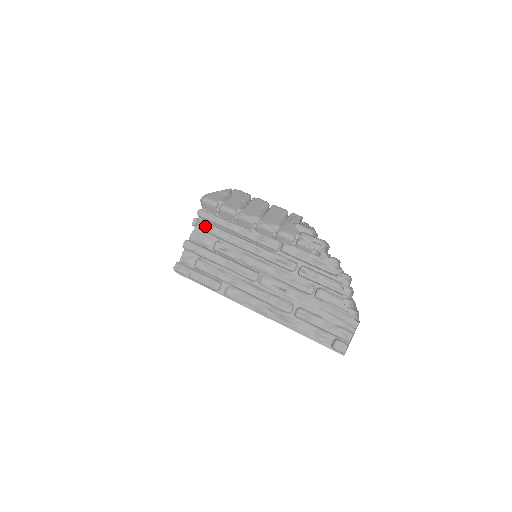
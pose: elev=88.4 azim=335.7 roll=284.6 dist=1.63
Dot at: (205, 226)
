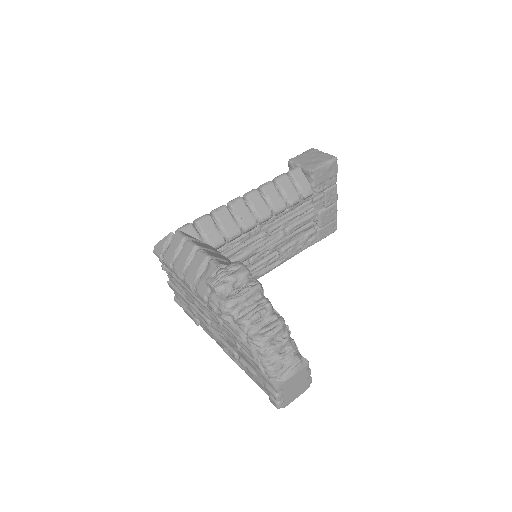
Dot at: (168, 273)
